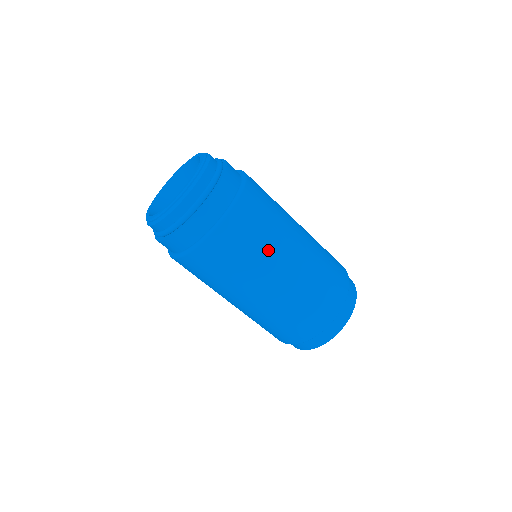
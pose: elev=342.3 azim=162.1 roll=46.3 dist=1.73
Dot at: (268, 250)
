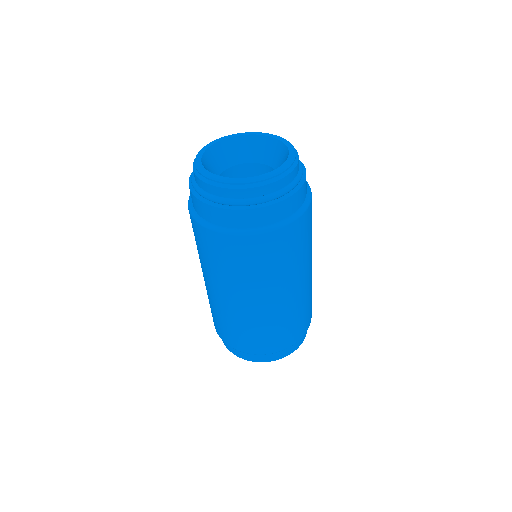
Dot at: occluded
